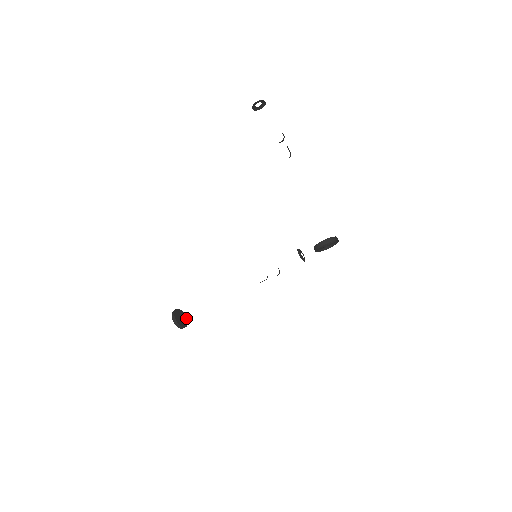
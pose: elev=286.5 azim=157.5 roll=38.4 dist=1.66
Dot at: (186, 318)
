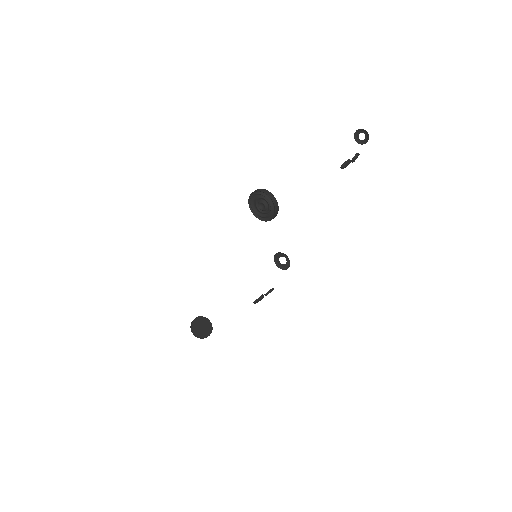
Dot at: (209, 335)
